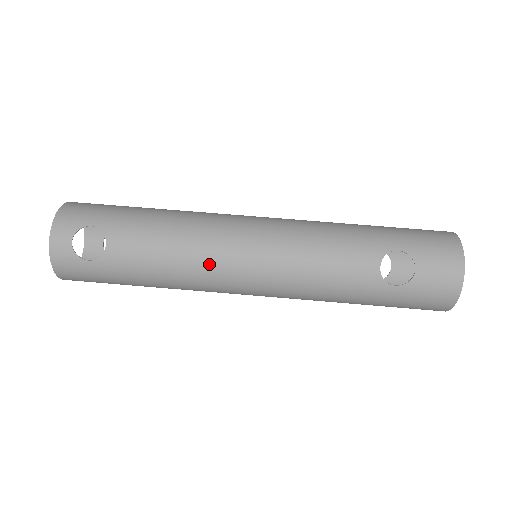
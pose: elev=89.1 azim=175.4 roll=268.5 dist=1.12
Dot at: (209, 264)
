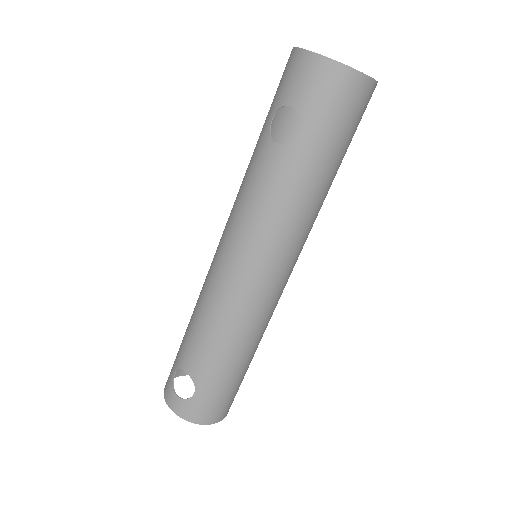
Dot at: (225, 302)
